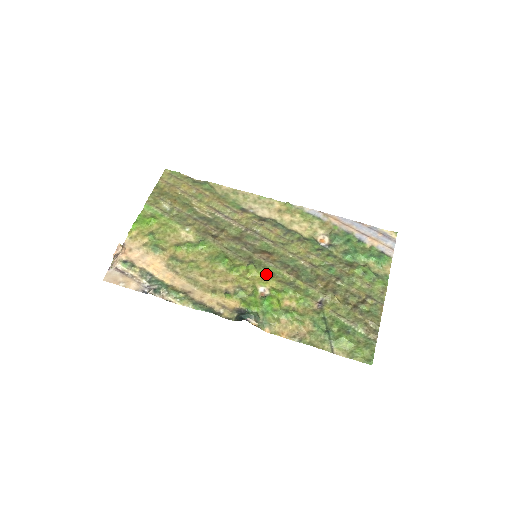
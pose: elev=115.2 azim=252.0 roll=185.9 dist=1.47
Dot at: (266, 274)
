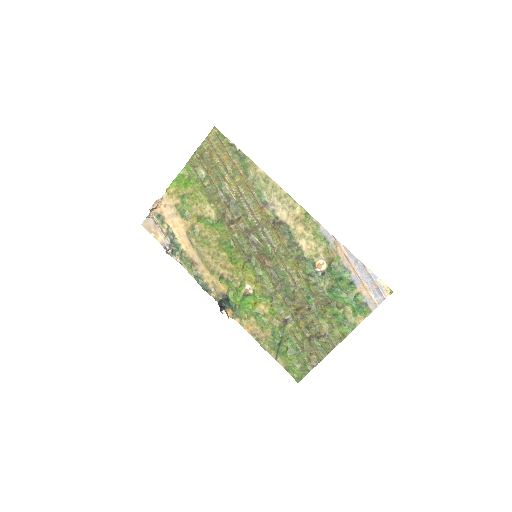
Dot at: (256, 277)
